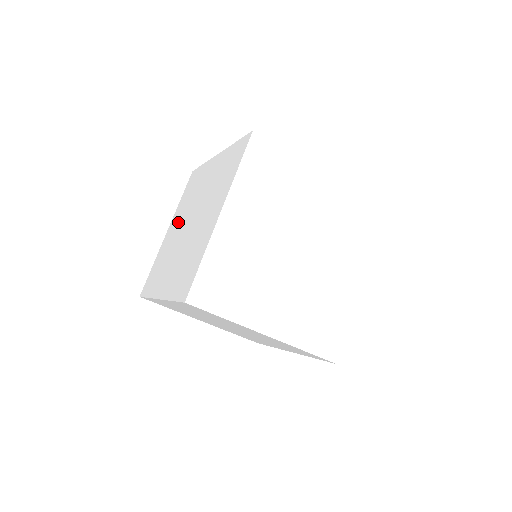
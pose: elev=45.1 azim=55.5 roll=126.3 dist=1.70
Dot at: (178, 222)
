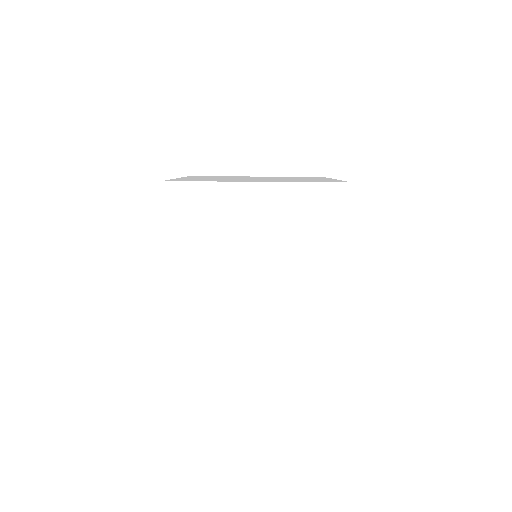
Dot at: occluded
